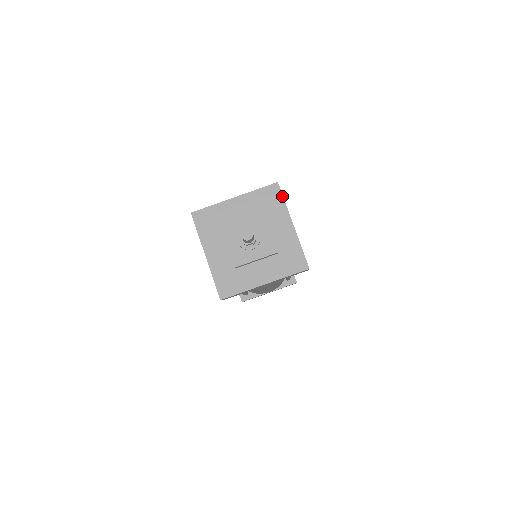
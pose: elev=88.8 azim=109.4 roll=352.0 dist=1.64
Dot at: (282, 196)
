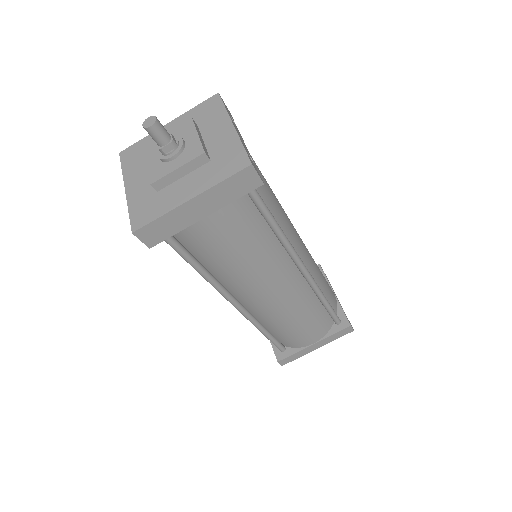
Dot at: (222, 103)
